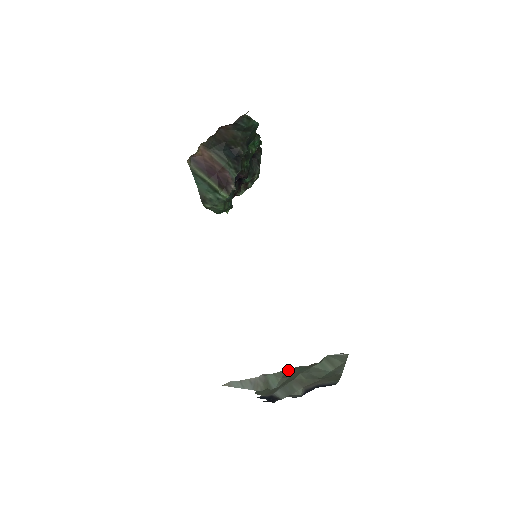
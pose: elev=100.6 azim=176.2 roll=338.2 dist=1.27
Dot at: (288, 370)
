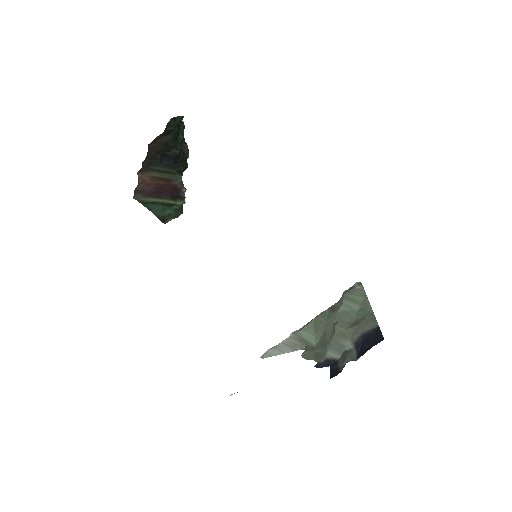
Dot at: (315, 321)
